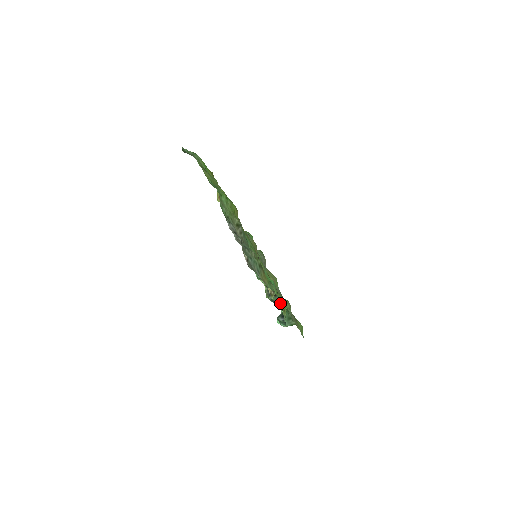
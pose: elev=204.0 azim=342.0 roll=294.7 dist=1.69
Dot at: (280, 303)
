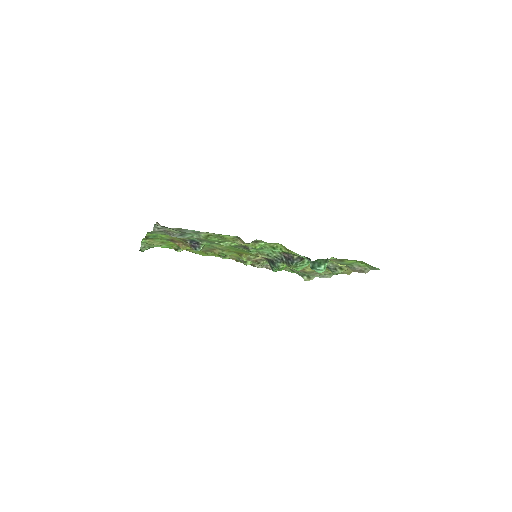
Dot at: (282, 251)
